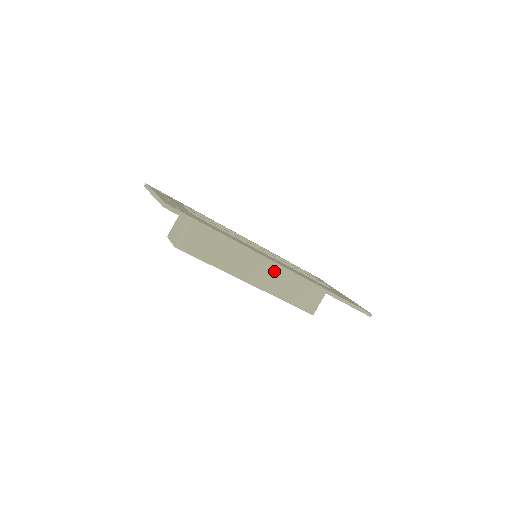
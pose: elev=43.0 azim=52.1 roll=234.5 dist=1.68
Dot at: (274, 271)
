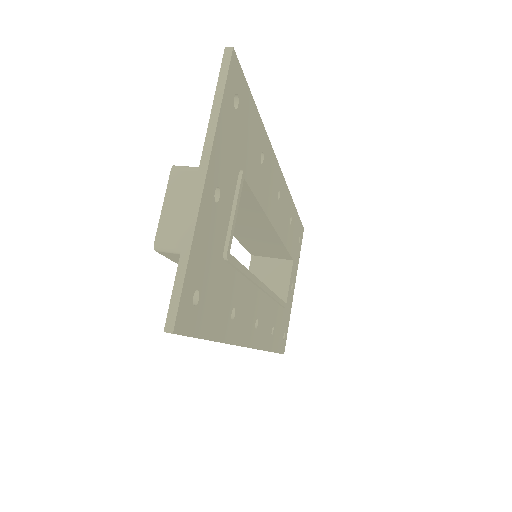
Dot at: occluded
